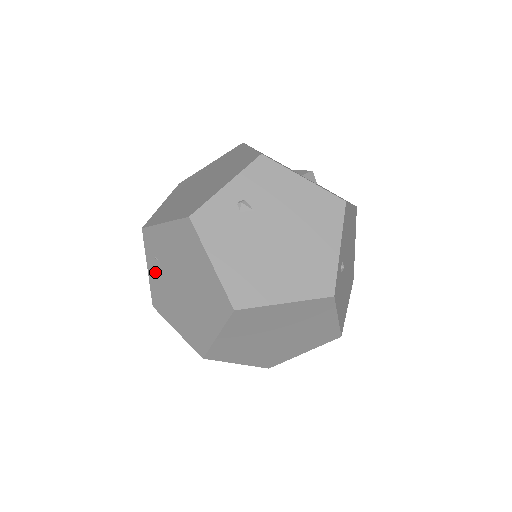
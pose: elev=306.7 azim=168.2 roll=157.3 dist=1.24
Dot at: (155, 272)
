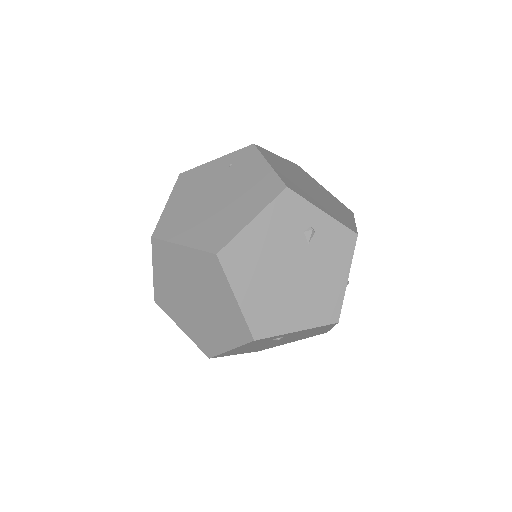
Dot at: (216, 167)
